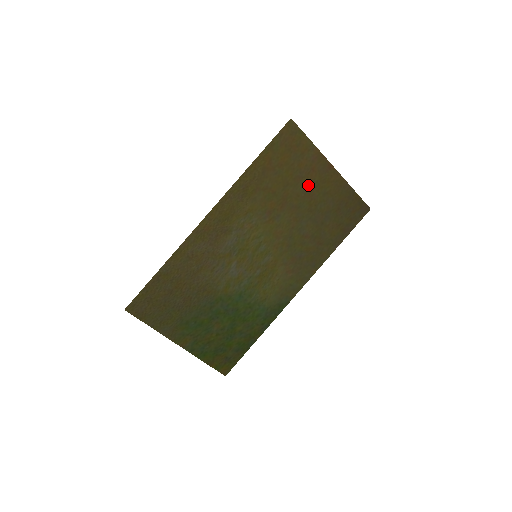
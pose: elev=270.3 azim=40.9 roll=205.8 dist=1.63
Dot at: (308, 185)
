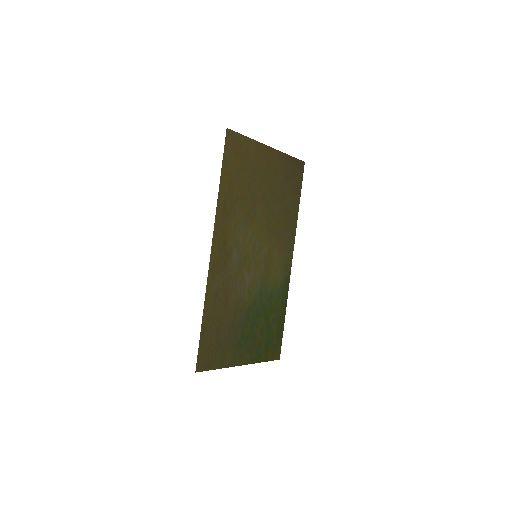
Dot at: (261, 174)
